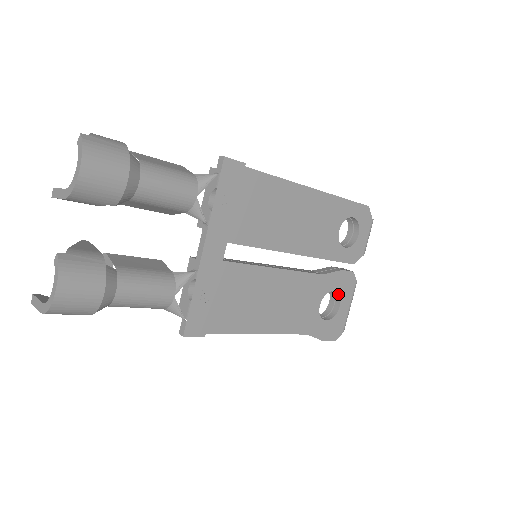
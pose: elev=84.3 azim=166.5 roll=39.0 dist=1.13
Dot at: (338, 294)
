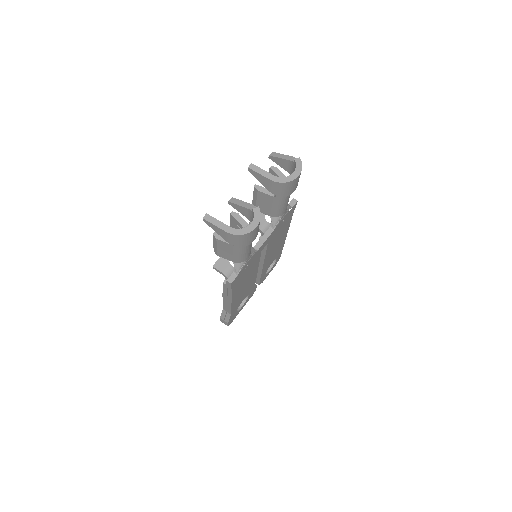
Dot at: (247, 298)
